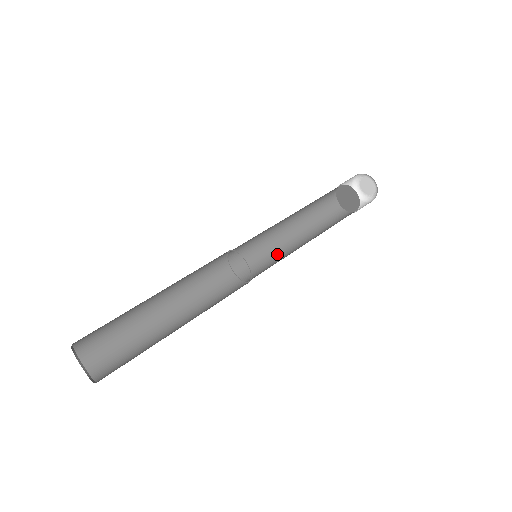
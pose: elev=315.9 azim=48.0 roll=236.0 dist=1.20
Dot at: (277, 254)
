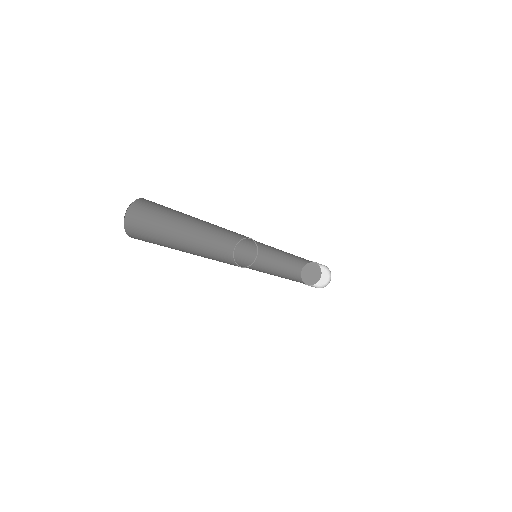
Dot at: occluded
